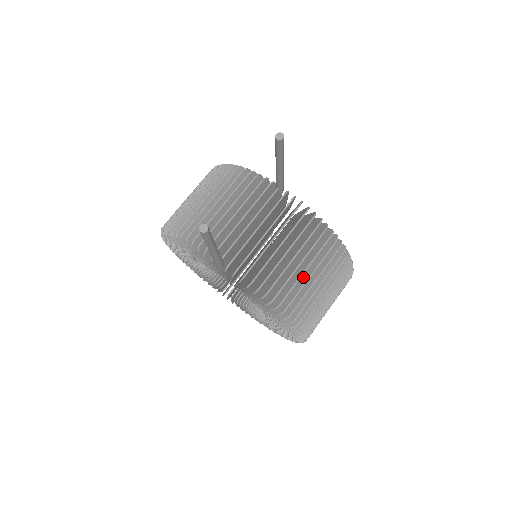
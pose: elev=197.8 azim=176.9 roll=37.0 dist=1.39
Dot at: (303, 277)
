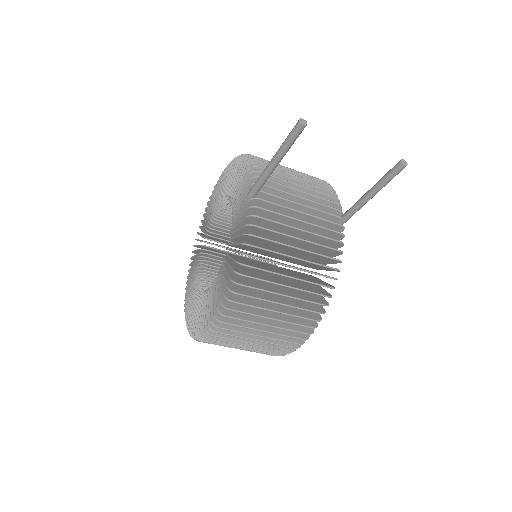
Dot at: (280, 281)
